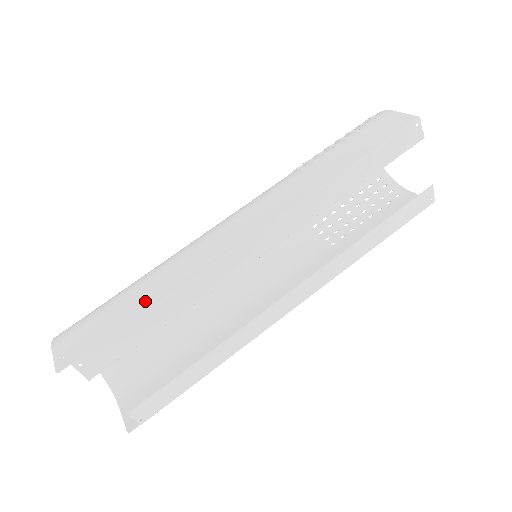
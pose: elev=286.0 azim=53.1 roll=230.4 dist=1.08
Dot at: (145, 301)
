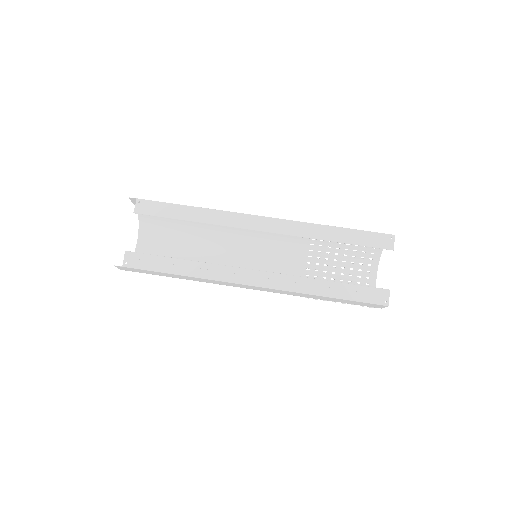
Dot at: occluded
